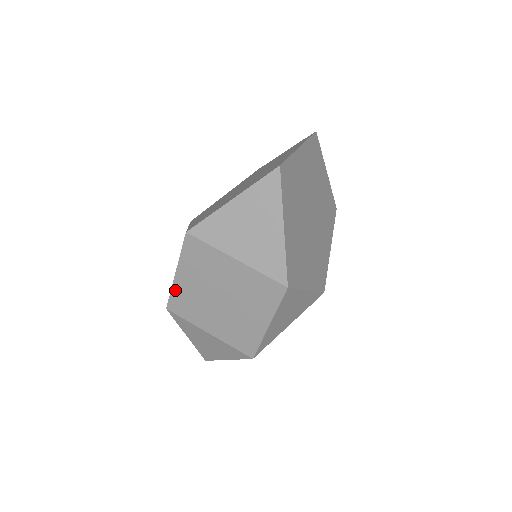
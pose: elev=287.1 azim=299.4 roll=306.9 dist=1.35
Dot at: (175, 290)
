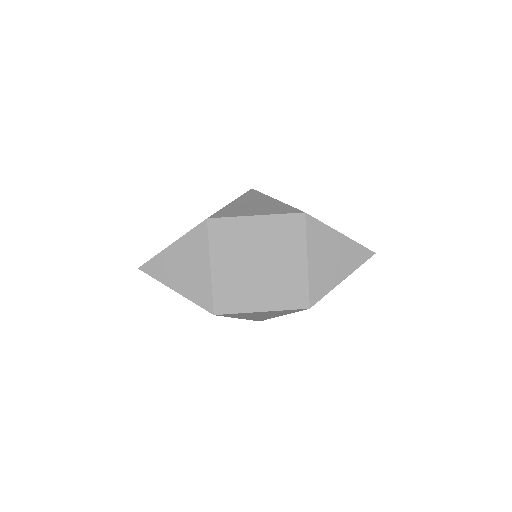
Dot at: (237, 220)
